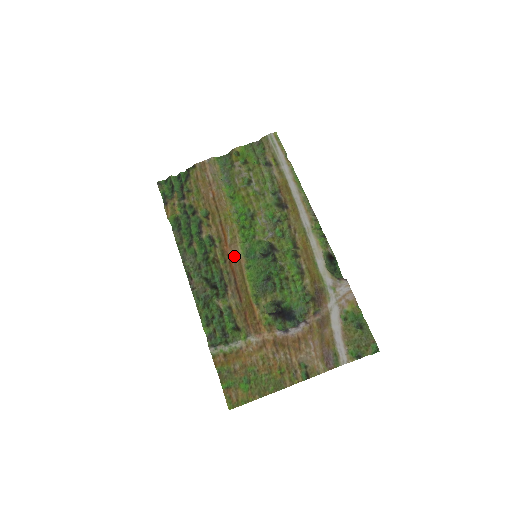
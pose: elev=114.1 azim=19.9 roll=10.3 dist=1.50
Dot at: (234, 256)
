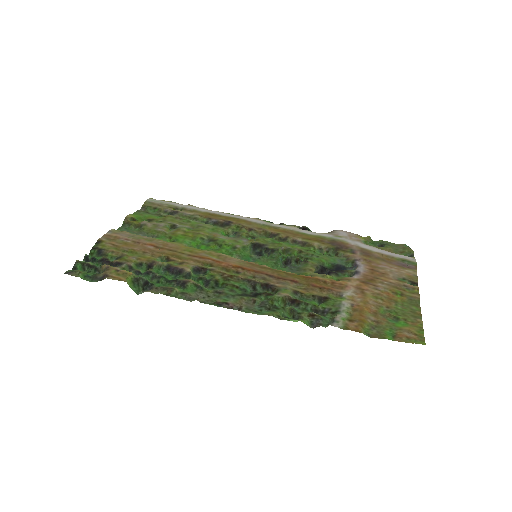
Dot at: (240, 264)
